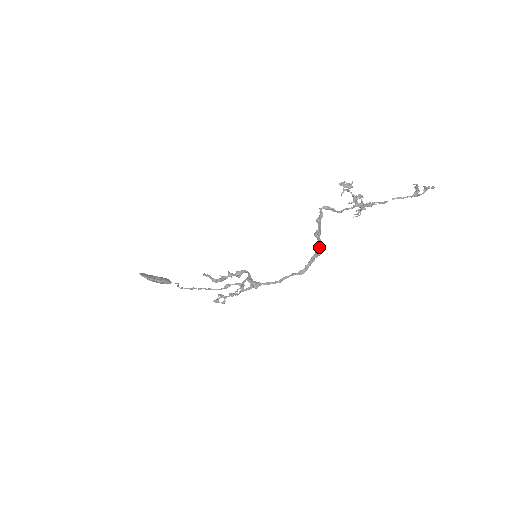
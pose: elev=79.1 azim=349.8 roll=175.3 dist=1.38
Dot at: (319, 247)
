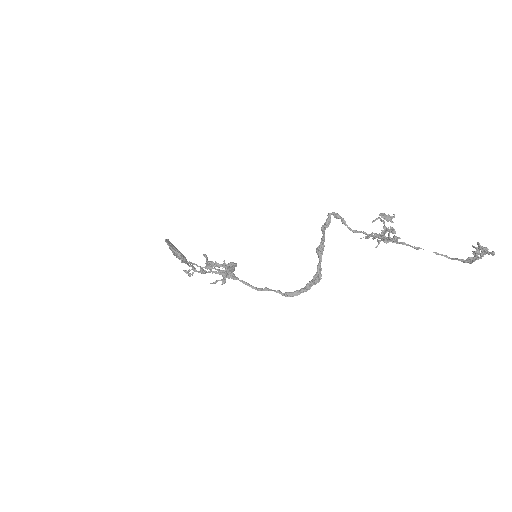
Dot at: (318, 270)
